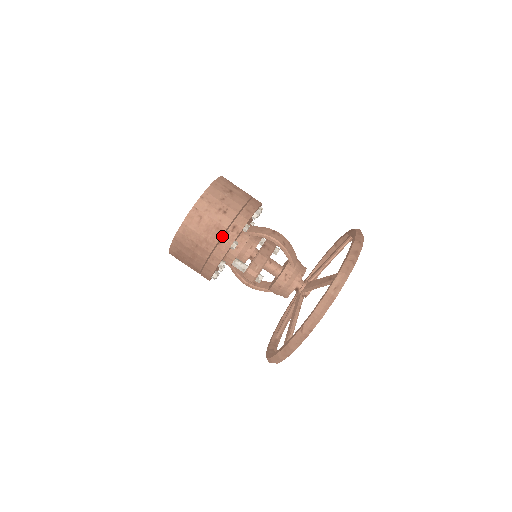
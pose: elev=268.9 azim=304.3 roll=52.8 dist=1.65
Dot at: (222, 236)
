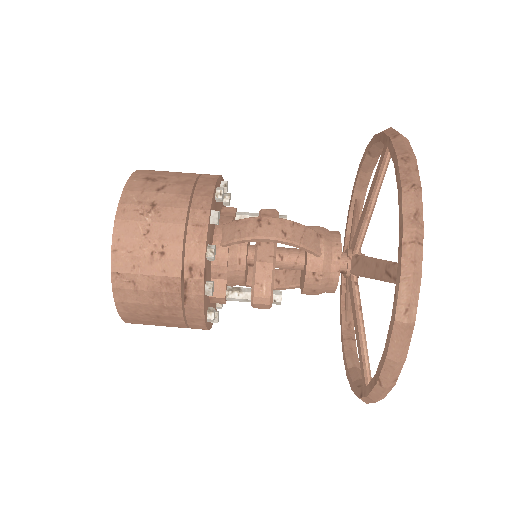
Dot at: occluded
